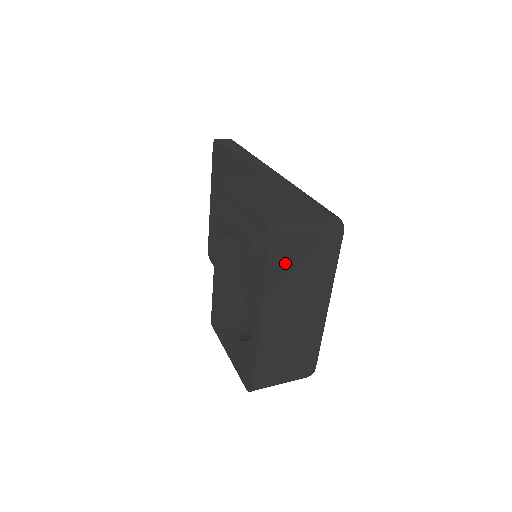
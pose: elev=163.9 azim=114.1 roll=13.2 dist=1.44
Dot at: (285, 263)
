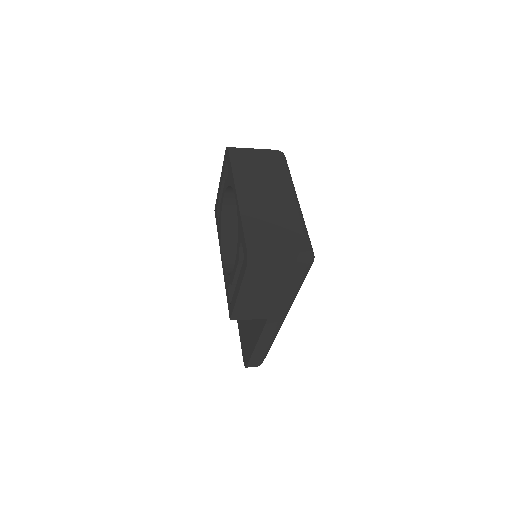
Dot at: (244, 162)
